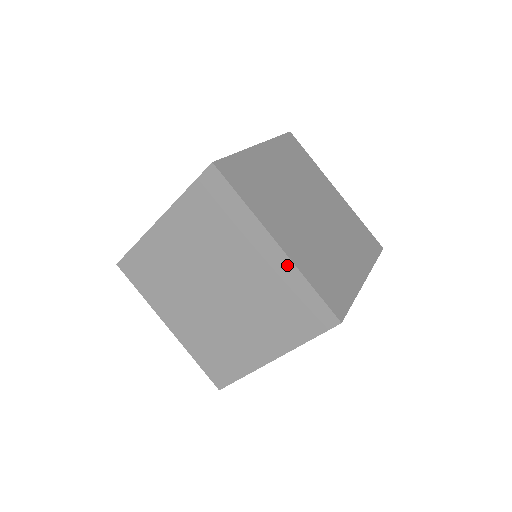
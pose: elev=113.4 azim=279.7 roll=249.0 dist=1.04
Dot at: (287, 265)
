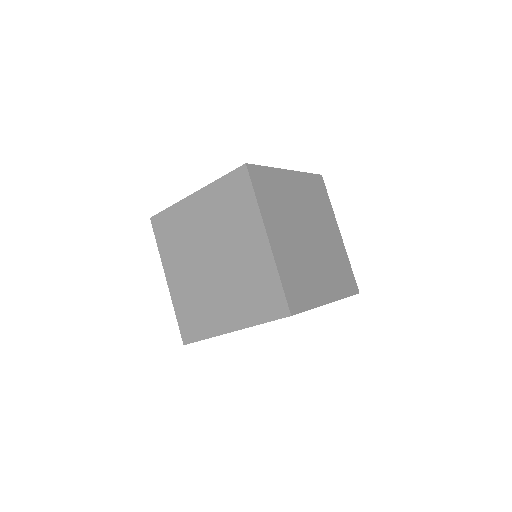
Dot at: occluded
